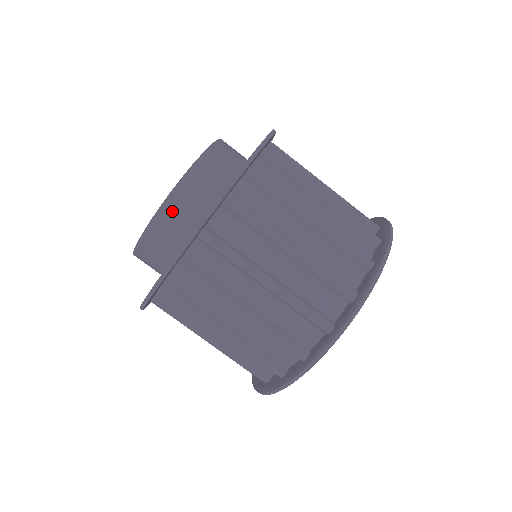
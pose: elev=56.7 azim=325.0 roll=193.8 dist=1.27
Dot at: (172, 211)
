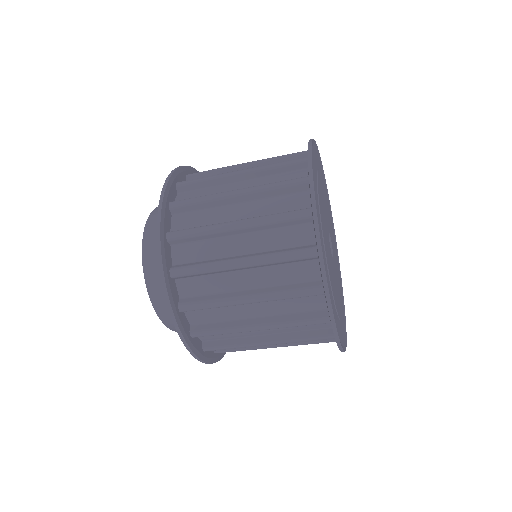
Dot at: (153, 230)
